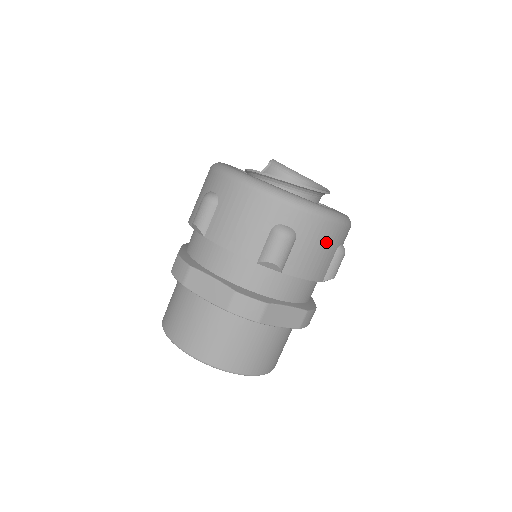
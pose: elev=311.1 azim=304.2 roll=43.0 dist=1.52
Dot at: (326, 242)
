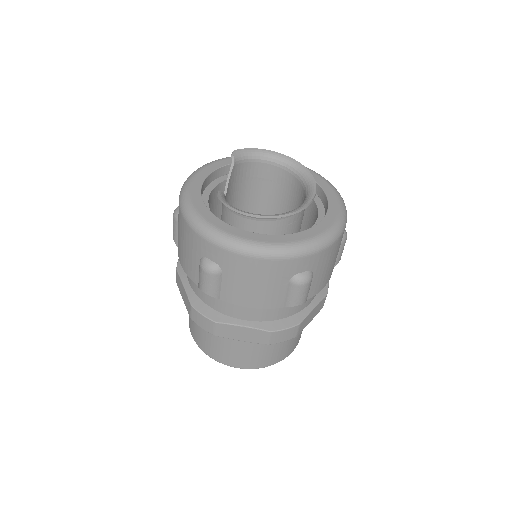
Dot at: (336, 252)
